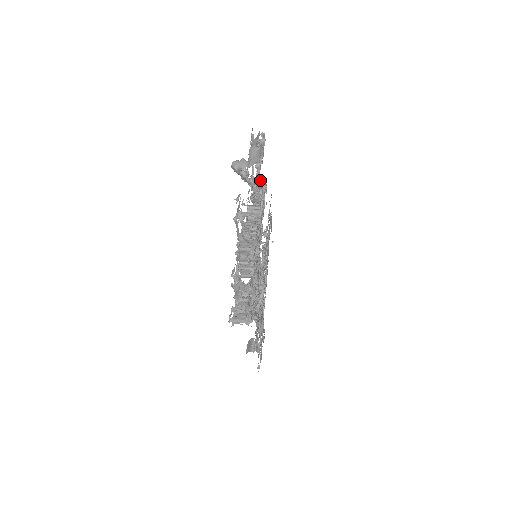
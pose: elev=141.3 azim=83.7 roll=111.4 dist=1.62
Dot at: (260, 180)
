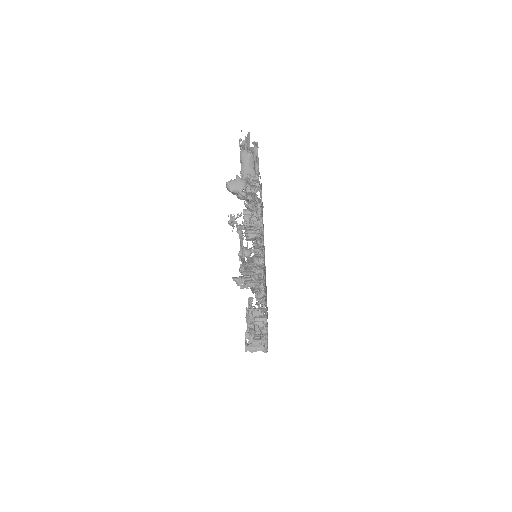
Dot at: (254, 183)
